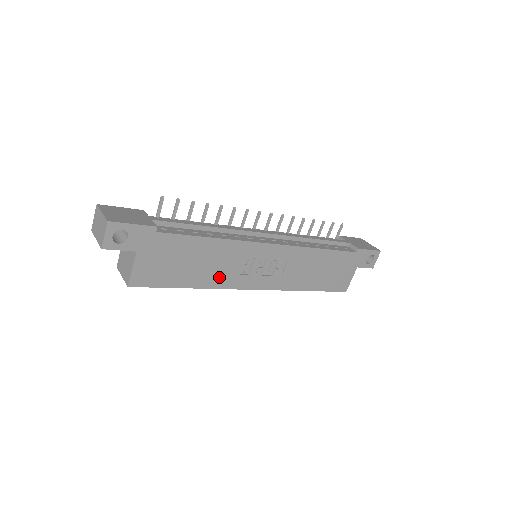
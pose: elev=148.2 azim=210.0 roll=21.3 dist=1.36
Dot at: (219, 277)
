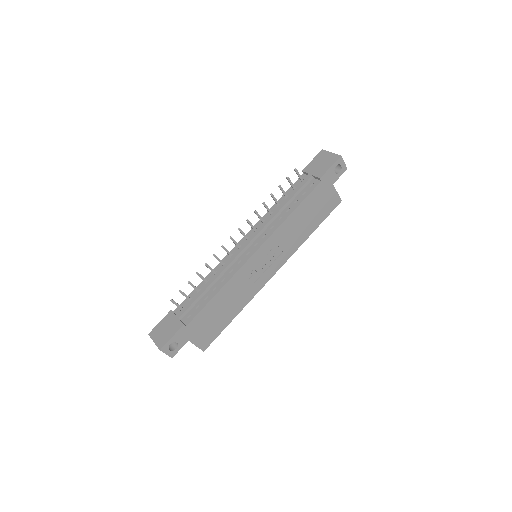
Dot at: (245, 297)
